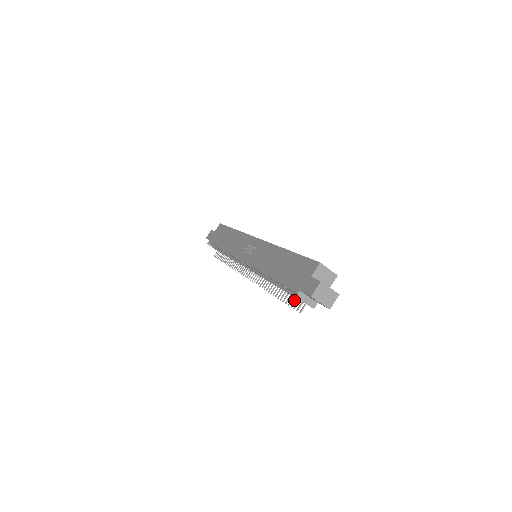
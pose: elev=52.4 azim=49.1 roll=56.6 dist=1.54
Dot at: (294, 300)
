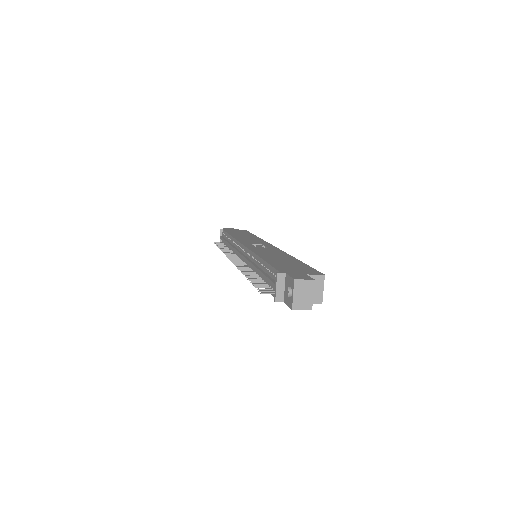
Dot at: (264, 286)
